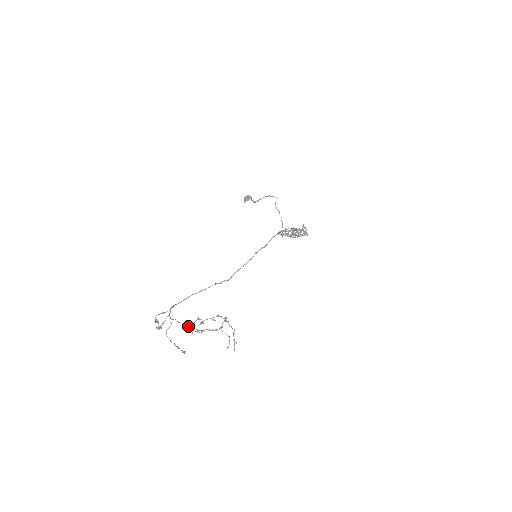
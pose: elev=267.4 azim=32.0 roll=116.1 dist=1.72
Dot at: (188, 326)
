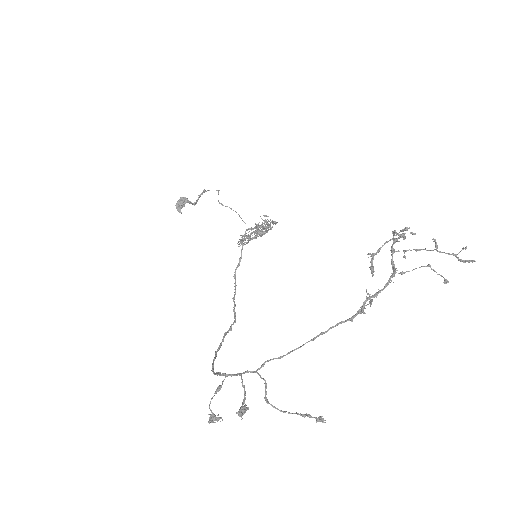
Dot at: occluded
